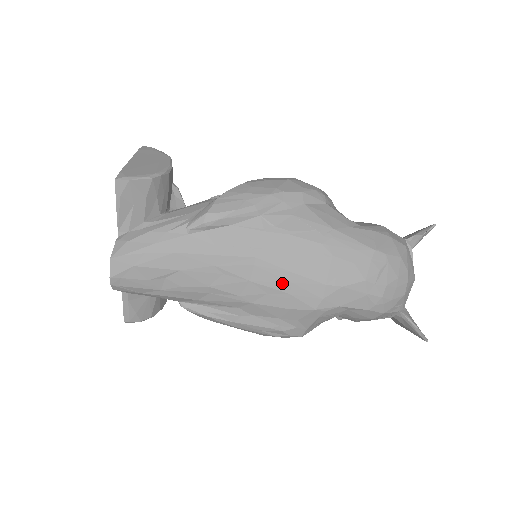
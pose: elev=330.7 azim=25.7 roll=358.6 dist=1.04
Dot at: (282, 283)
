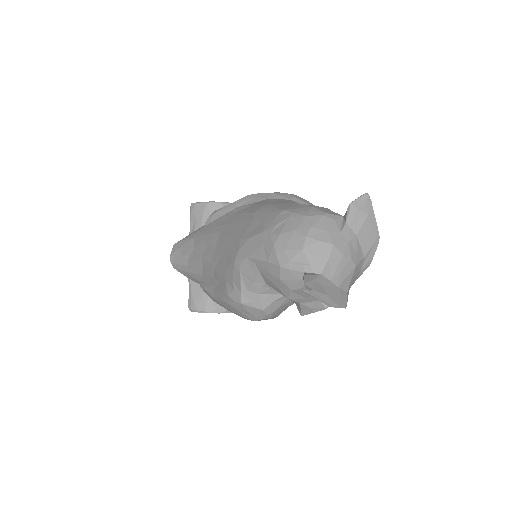
Dot at: (225, 245)
